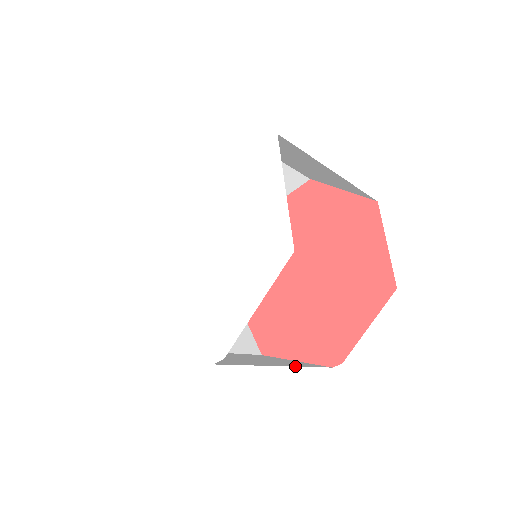
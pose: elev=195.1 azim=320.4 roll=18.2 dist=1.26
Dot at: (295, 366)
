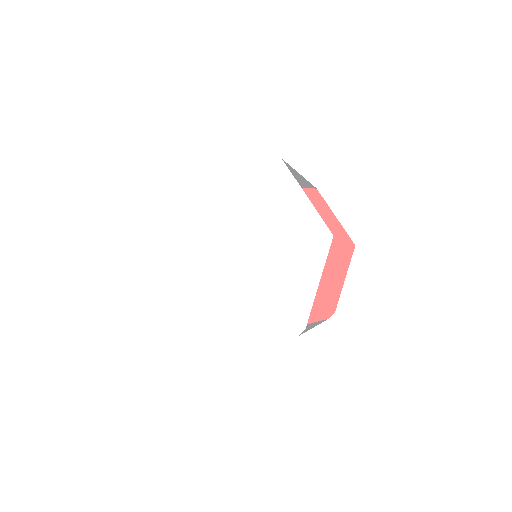
Dot at: (318, 324)
